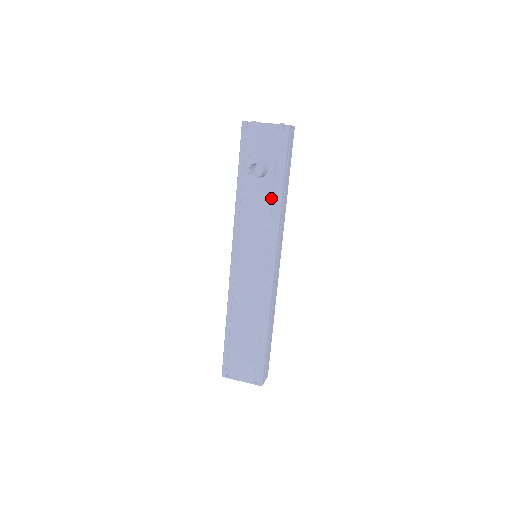
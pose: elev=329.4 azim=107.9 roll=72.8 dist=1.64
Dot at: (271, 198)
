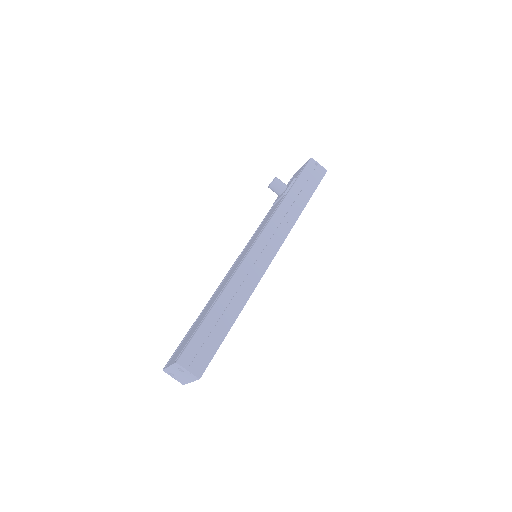
Dot at: (280, 202)
